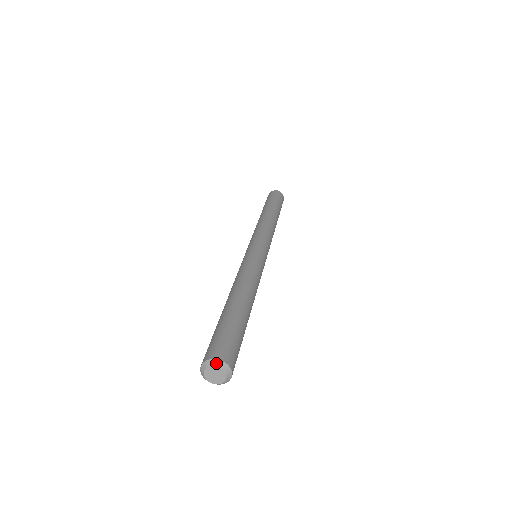
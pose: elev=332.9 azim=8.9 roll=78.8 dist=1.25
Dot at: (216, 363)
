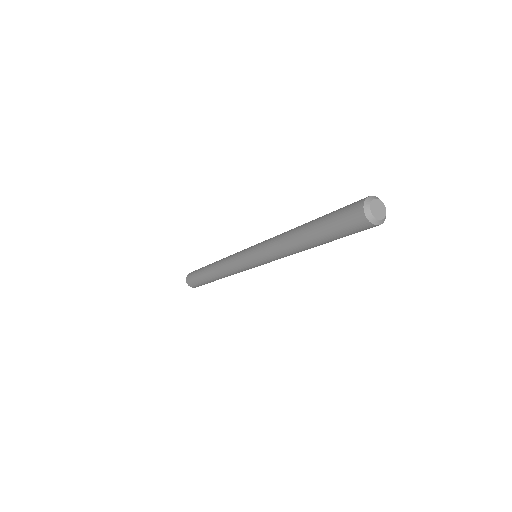
Dot at: occluded
